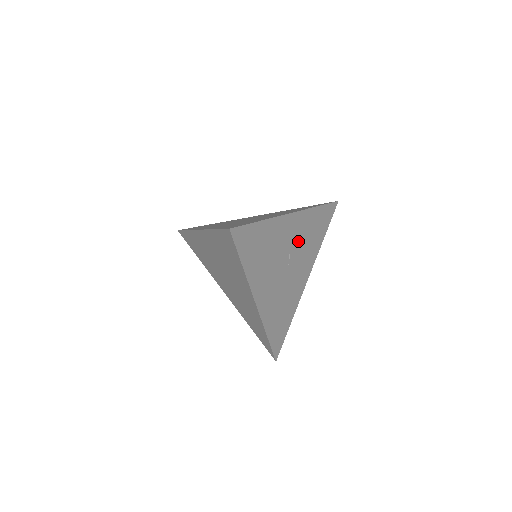
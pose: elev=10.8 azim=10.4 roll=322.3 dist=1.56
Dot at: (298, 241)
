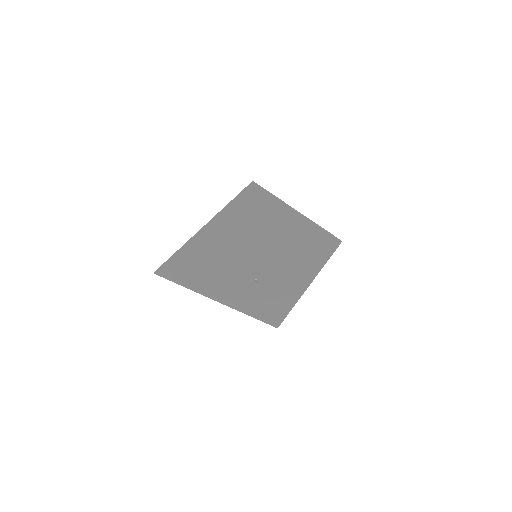
Dot at: (267, 272)
